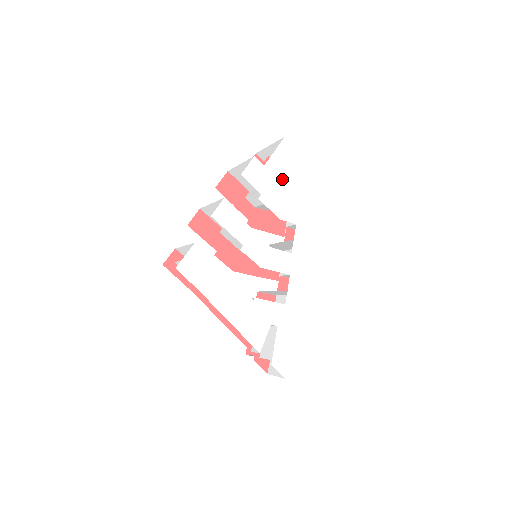
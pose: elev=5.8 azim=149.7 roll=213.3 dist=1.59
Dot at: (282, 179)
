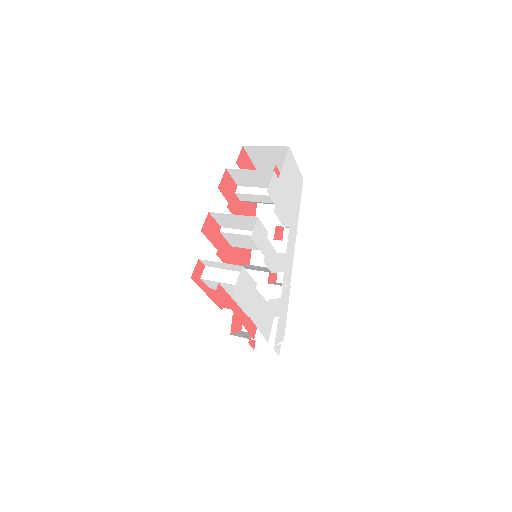
Dot at: (286, 188)
